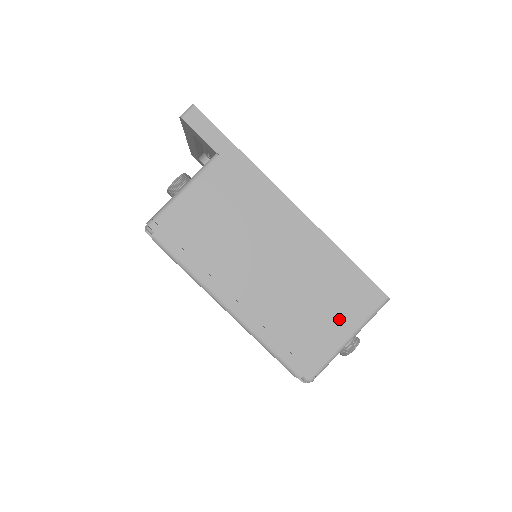
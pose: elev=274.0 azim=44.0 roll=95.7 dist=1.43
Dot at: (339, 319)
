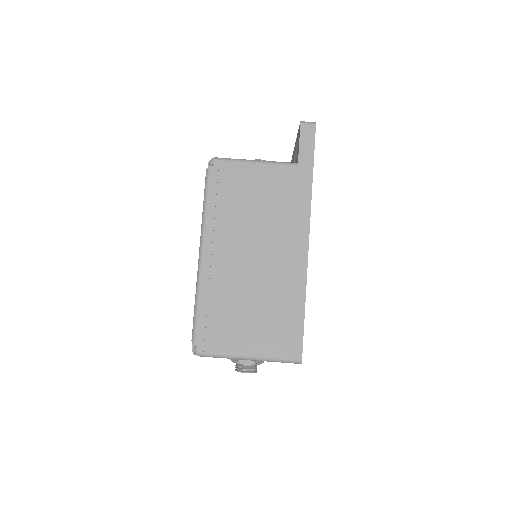
Dot at: (257, 338)
